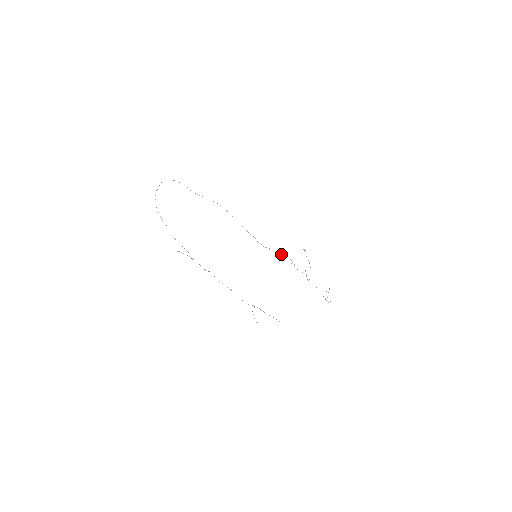
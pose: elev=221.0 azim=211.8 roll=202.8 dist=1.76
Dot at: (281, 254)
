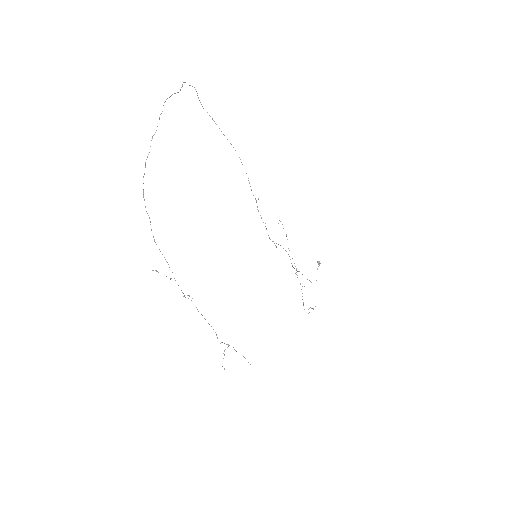
Dot at: occluded
